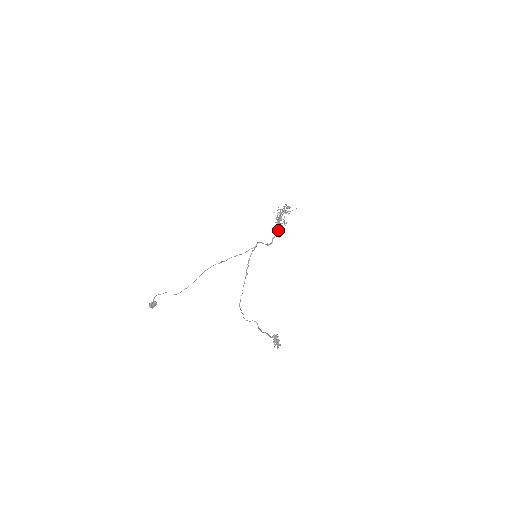
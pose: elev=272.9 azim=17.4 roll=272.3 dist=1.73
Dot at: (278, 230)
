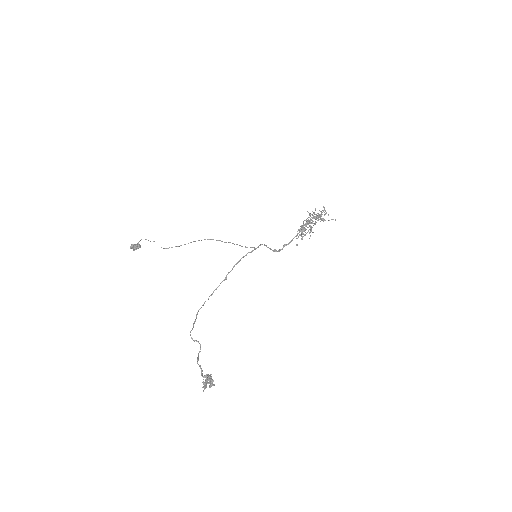
Dot at: occluded
